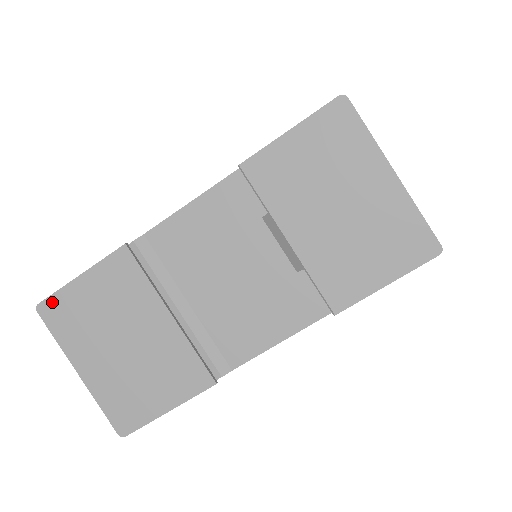
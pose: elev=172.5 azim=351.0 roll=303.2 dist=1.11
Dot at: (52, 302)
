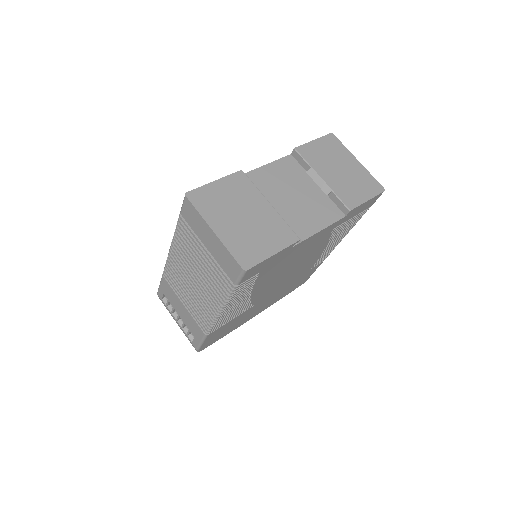
Dot at: (197, 192)
